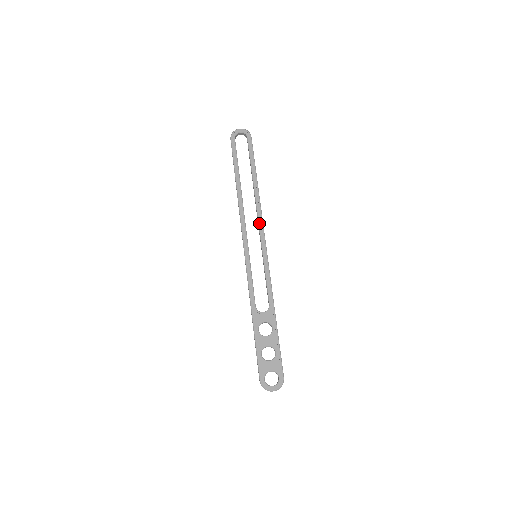
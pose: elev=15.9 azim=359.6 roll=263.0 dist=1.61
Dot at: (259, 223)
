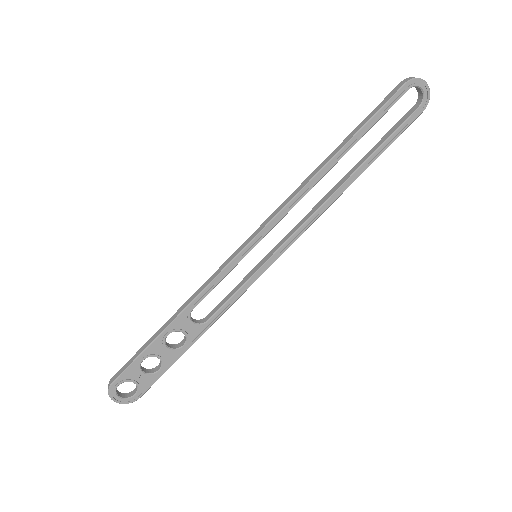
Dot at: (303, 226)
